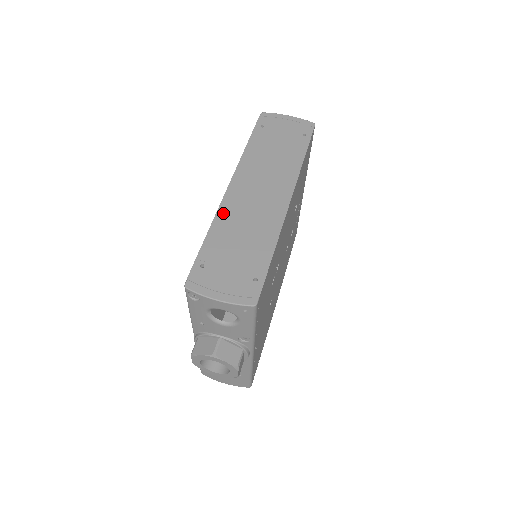
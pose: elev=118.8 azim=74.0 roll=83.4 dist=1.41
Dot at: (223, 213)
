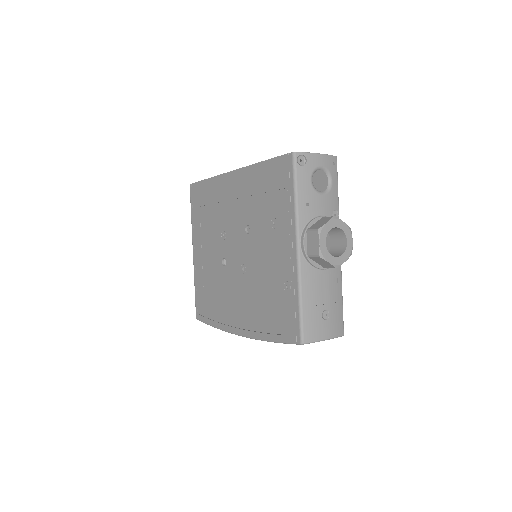
Dot at: occluded
